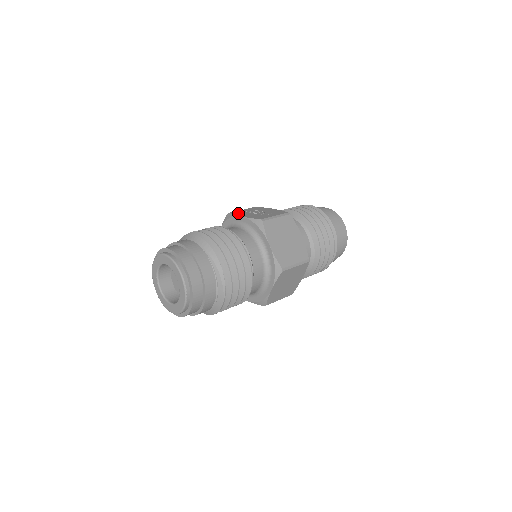
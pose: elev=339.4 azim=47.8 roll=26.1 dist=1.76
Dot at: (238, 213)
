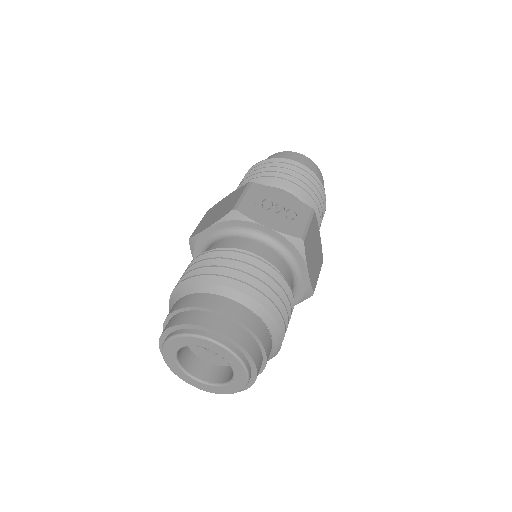
Dot at: (252, 213)
